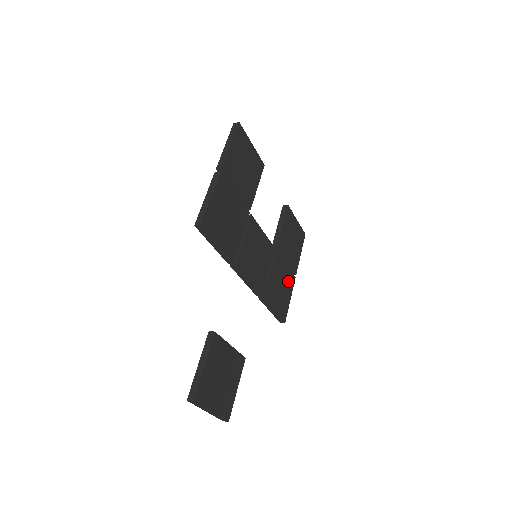
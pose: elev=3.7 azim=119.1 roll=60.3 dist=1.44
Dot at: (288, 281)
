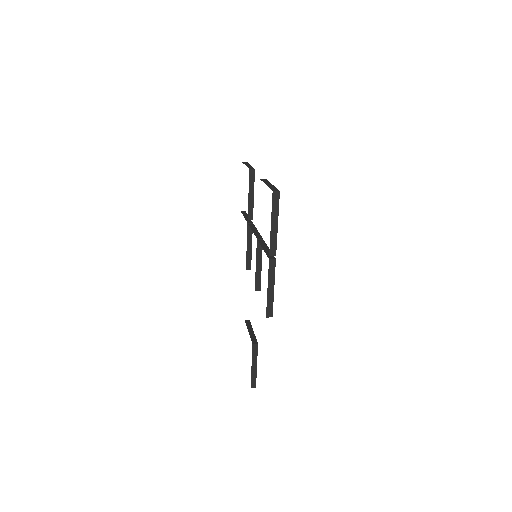
Dot at: occluded
